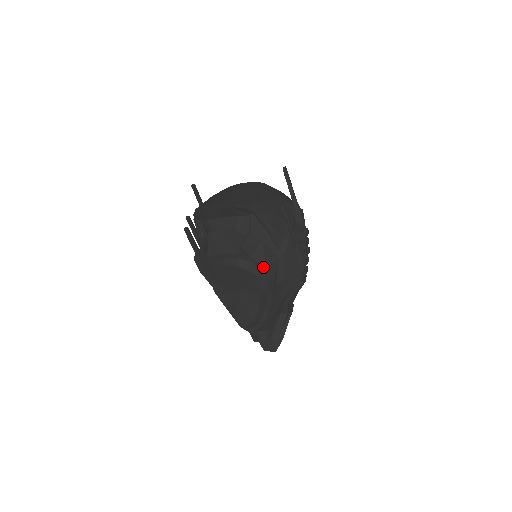
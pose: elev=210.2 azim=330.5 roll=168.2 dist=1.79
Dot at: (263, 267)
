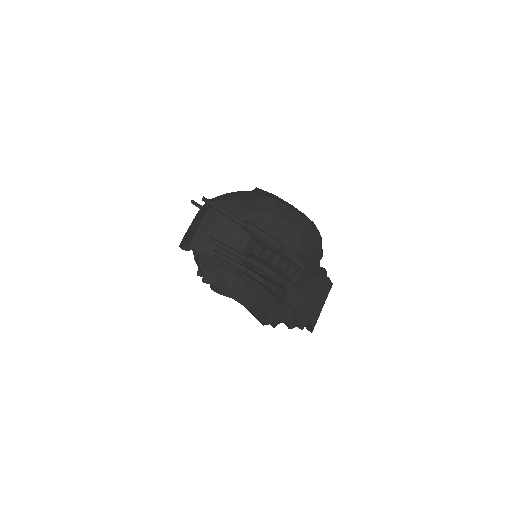
Dot at: (231, 291)
